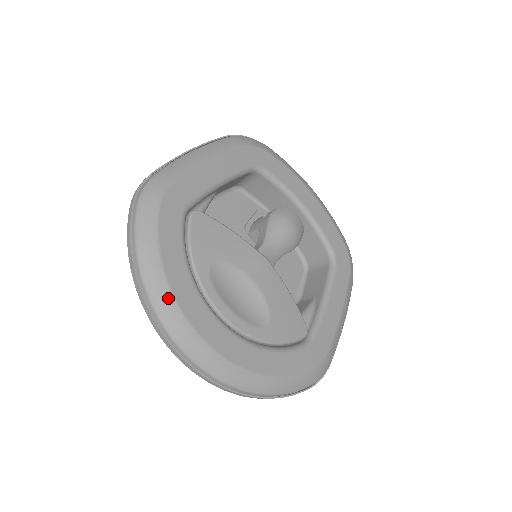
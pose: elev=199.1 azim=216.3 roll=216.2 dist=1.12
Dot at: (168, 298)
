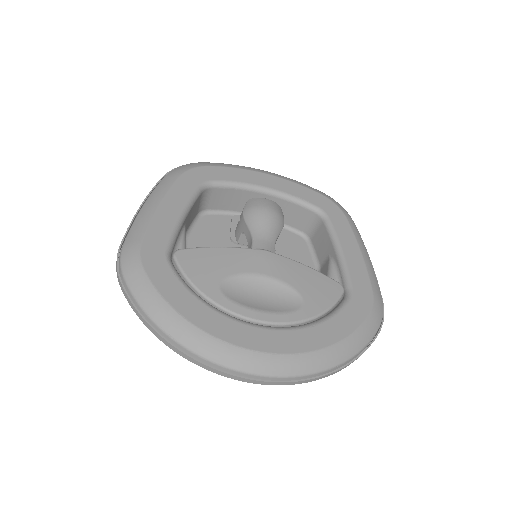
Dot at: (201, 337)
